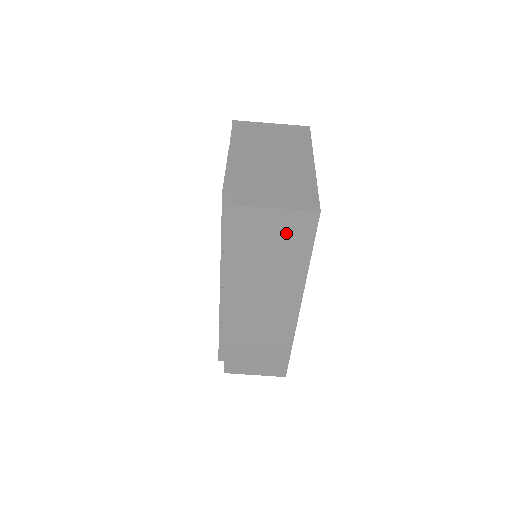
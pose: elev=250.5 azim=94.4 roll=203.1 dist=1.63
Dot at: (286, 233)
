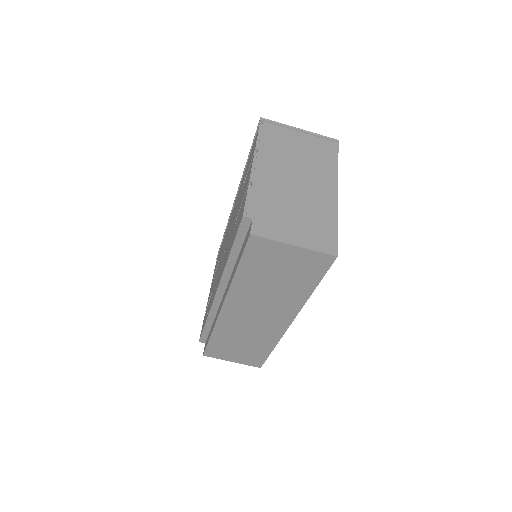
Dot at: (298, 266)
